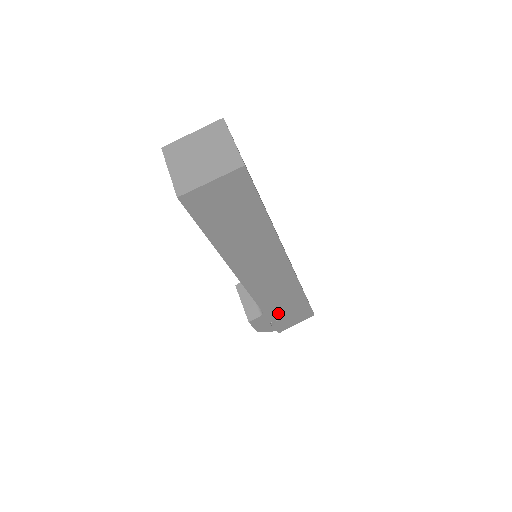
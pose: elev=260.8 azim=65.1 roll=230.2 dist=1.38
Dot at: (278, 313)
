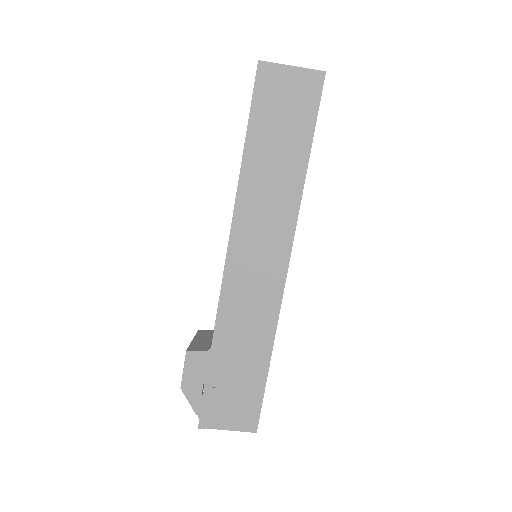
Dot at: (224, 370)
